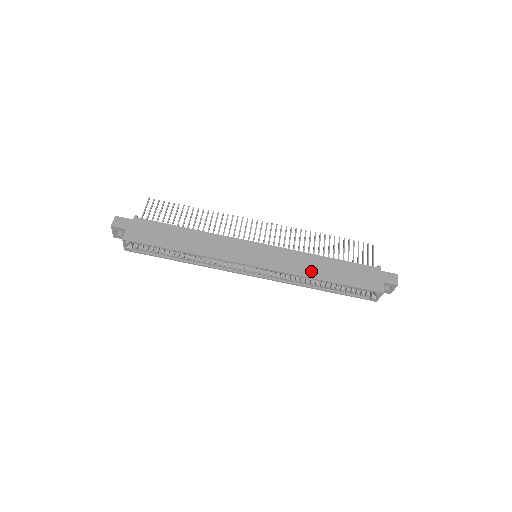
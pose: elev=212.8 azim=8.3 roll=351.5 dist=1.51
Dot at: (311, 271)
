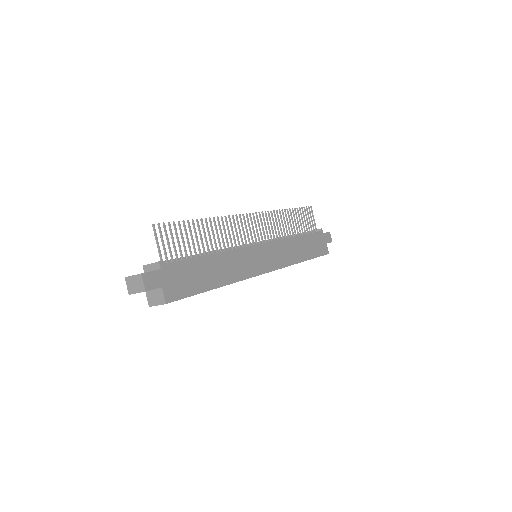
Dot at: (296, 256)
